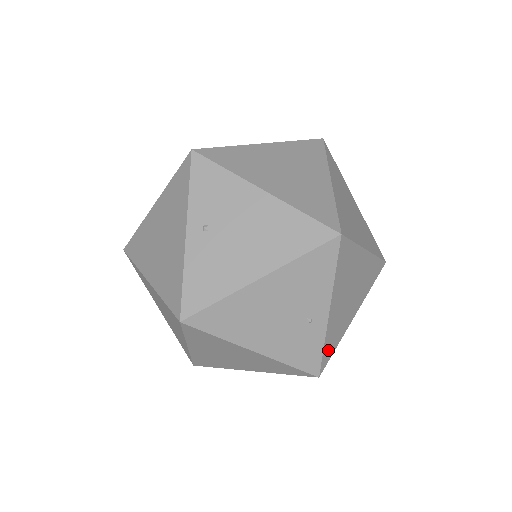
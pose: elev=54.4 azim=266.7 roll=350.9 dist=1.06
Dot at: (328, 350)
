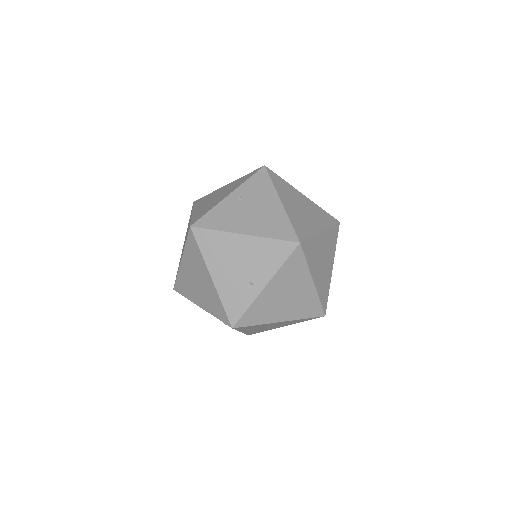
Dot at: (249, 317)
